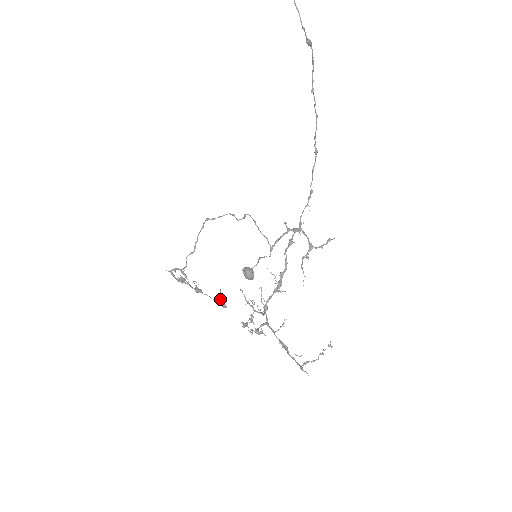
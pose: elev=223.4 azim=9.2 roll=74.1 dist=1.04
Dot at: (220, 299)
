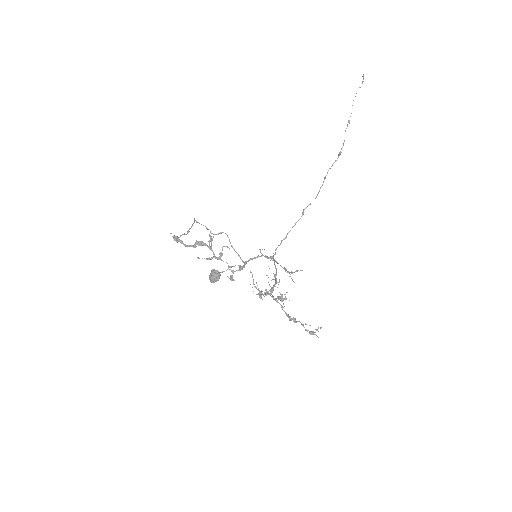
Dot at: (242, 268)
